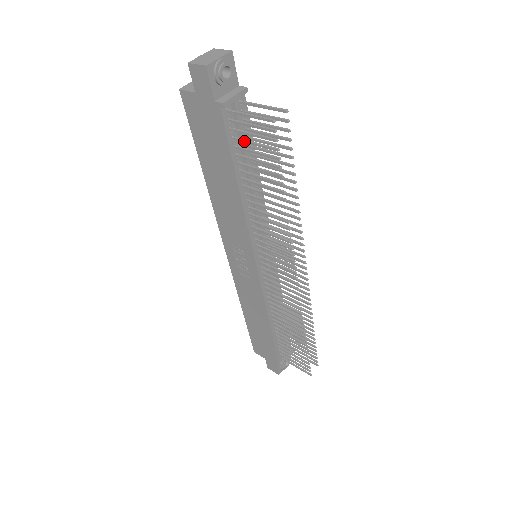
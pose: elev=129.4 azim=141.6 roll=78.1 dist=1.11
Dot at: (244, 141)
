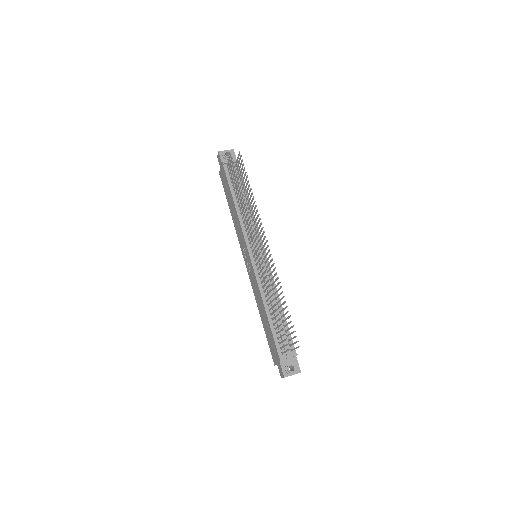
Dot at: (231, 175)
